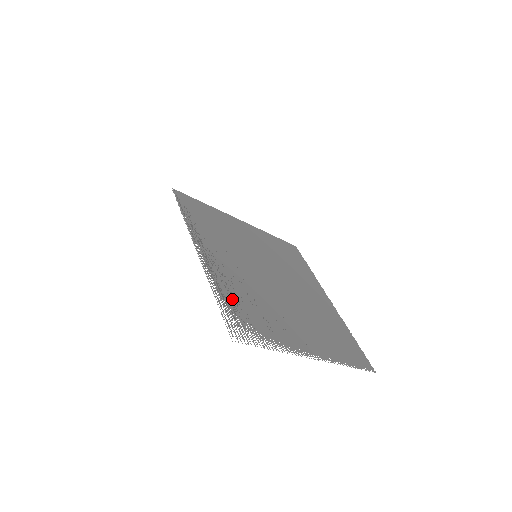
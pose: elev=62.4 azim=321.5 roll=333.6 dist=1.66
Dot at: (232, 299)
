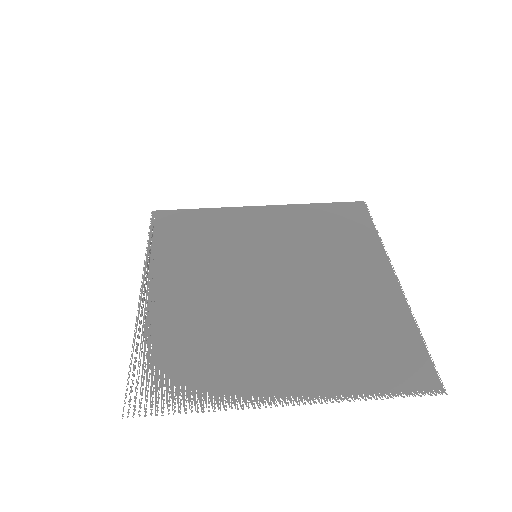
Dot at: (162, 348)
